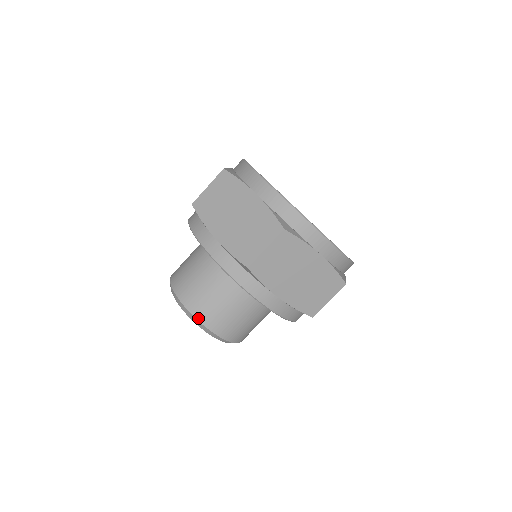
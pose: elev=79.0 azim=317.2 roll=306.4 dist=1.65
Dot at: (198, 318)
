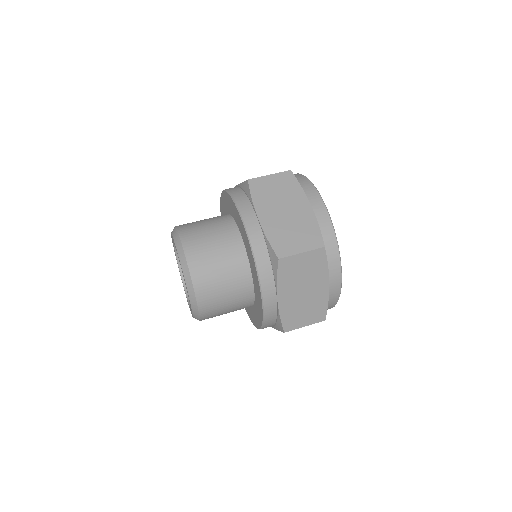
Dot at: (180, 231)
